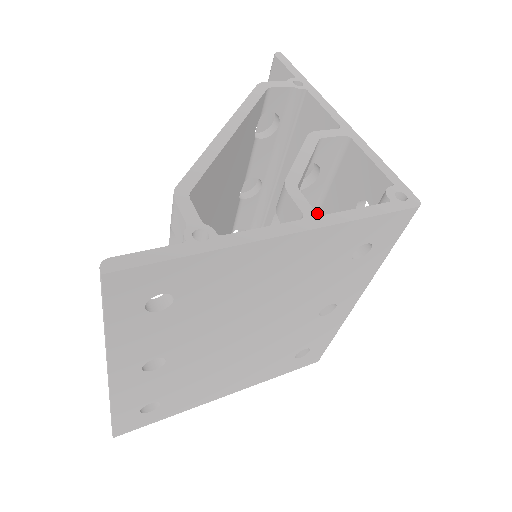
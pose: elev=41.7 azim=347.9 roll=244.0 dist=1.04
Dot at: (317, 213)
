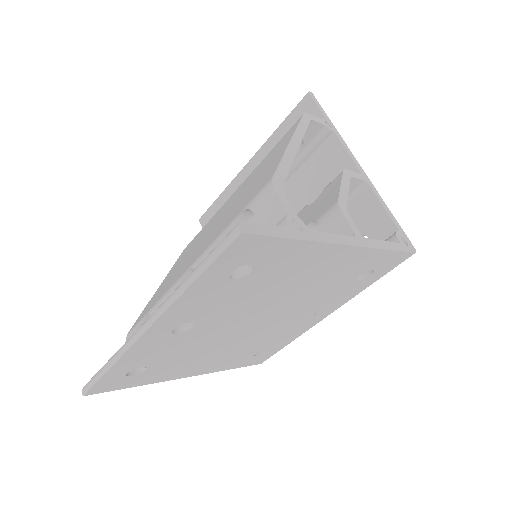
Dot at: occluded
